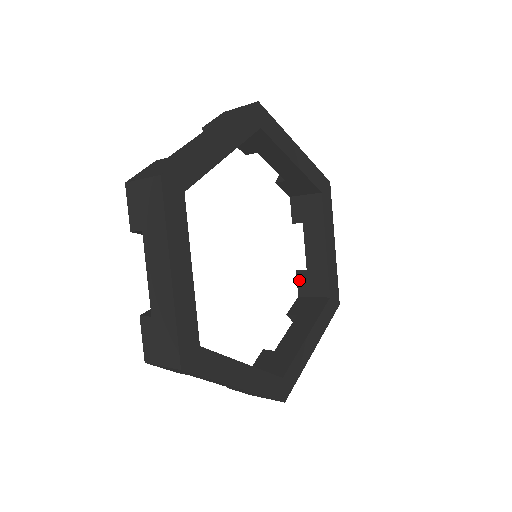
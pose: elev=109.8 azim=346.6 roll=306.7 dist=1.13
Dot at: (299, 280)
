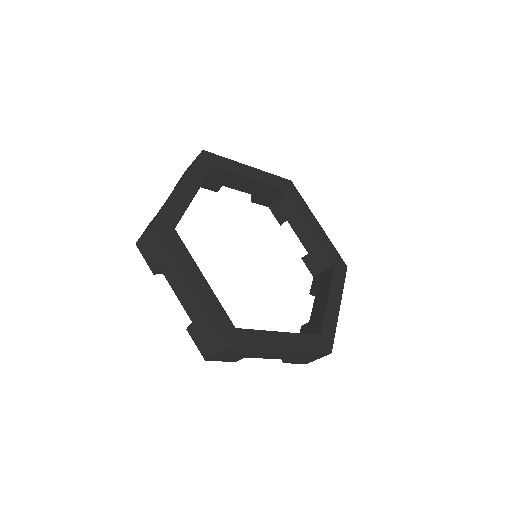
Dot at: occluded
